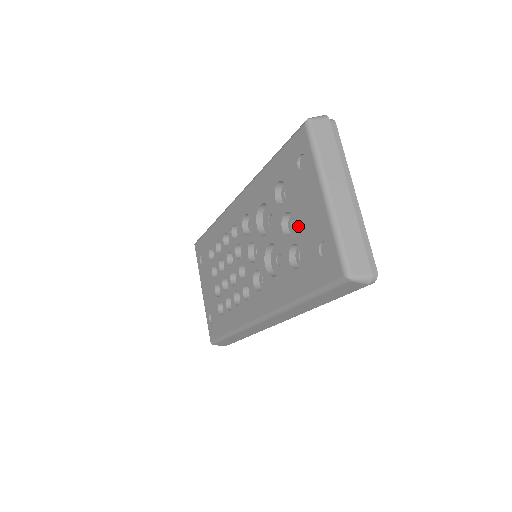
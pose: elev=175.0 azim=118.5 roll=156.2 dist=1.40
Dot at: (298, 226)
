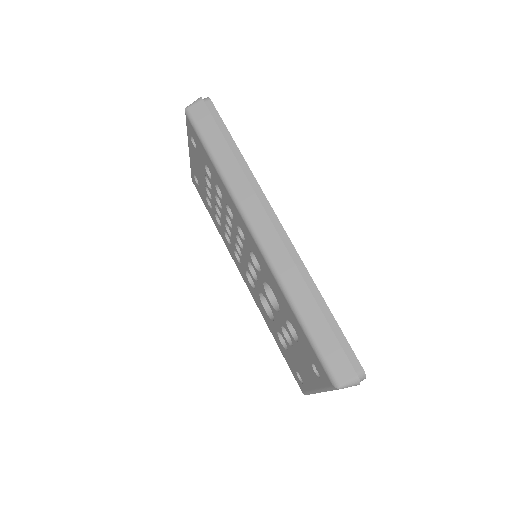
Dot at: (293, 351)
